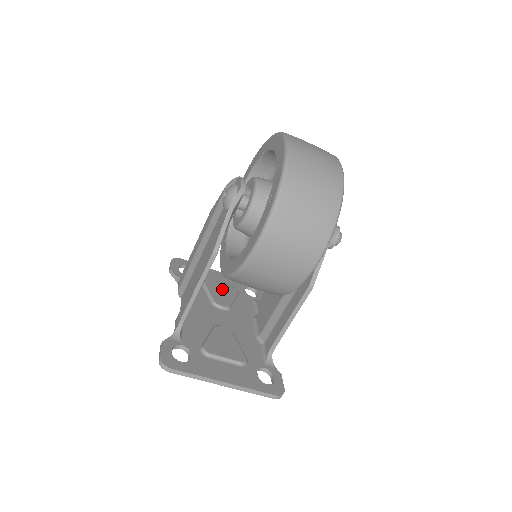
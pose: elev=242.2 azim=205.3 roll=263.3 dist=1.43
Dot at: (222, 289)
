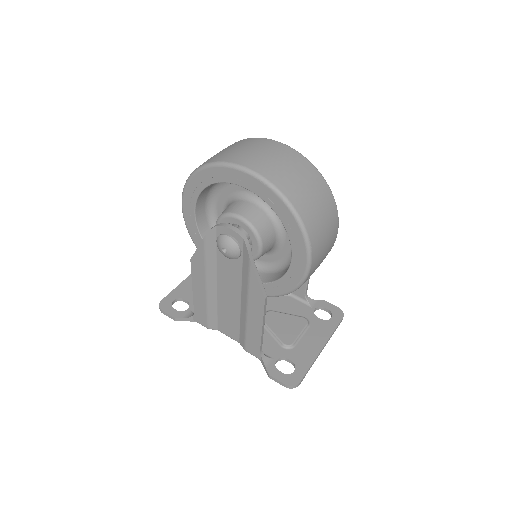
Dot at: occluded
